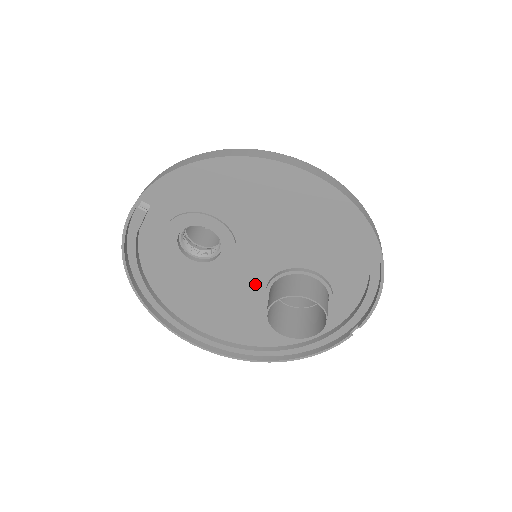
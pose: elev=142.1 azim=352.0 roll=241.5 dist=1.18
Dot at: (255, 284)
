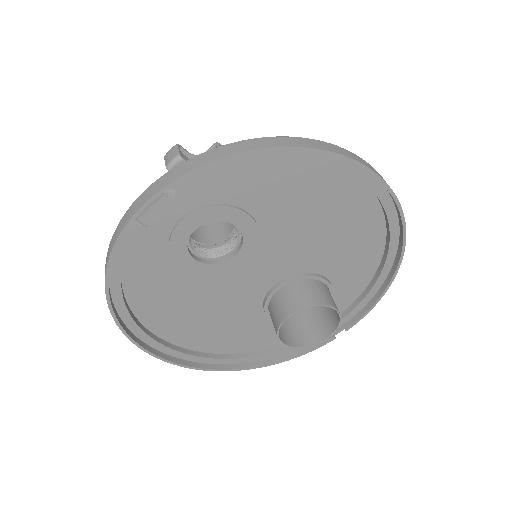
Dot at: (257, 288)
